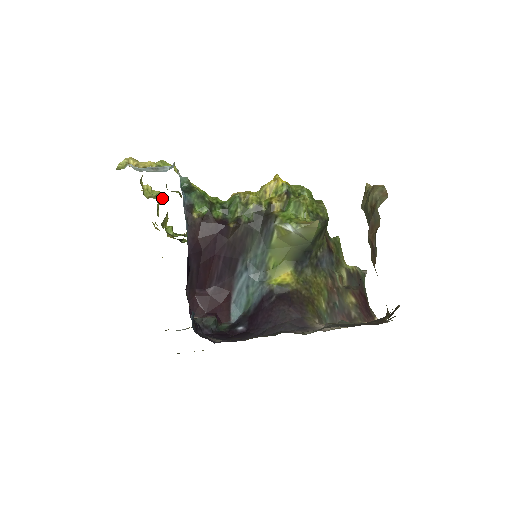
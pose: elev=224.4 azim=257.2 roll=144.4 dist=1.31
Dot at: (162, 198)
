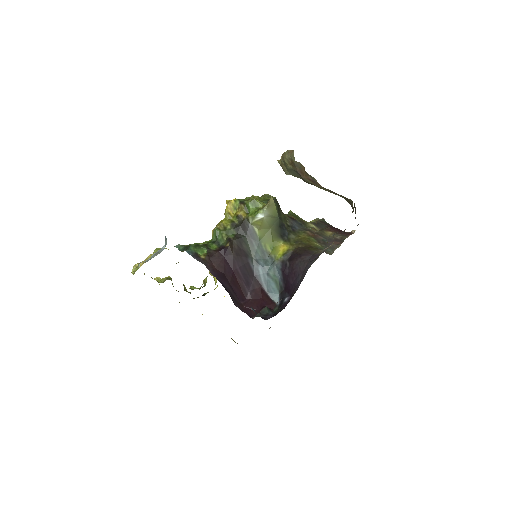
Dot at: (171, 279)
